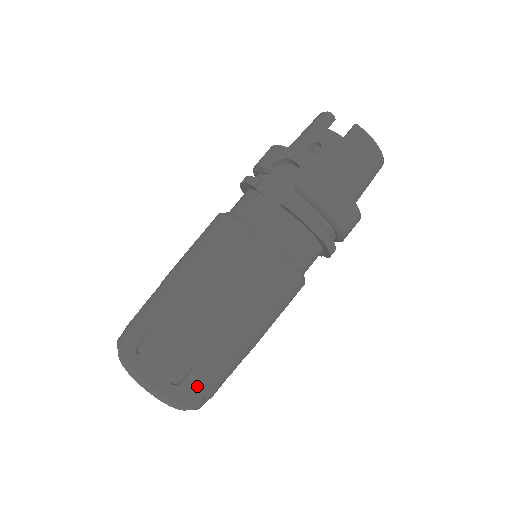
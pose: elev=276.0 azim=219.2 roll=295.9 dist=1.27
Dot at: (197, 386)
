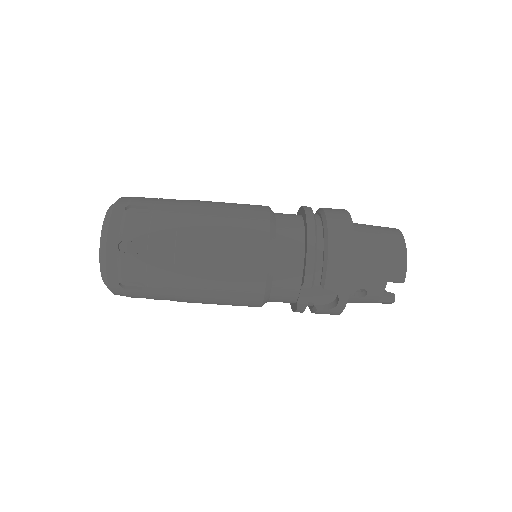
Dot at: occluded
